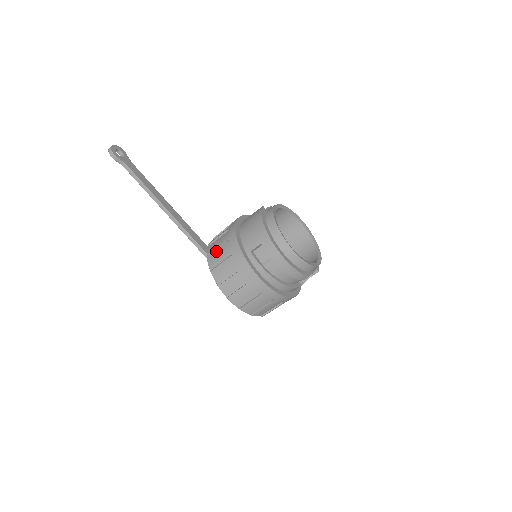
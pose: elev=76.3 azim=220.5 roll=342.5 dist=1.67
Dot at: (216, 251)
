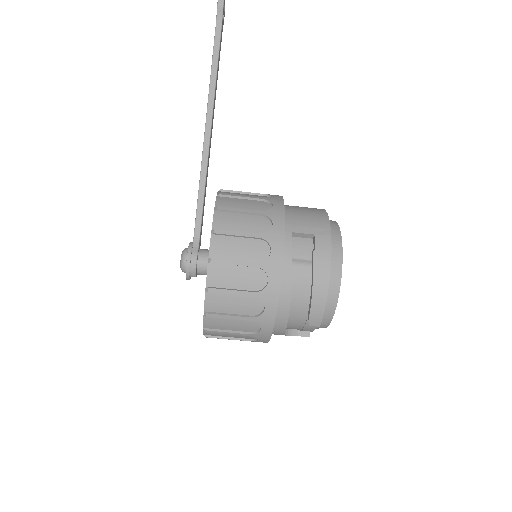
Dot at: (238, 198)
